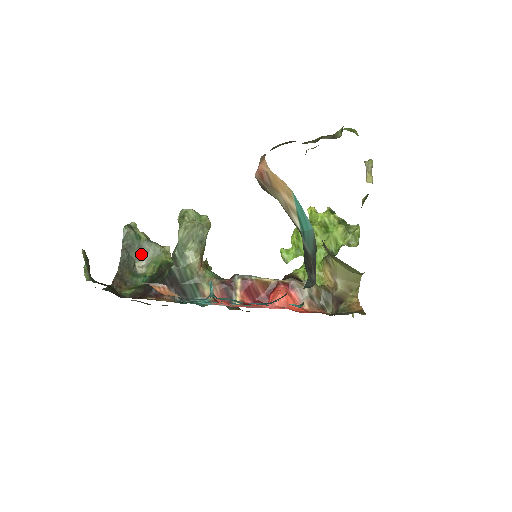
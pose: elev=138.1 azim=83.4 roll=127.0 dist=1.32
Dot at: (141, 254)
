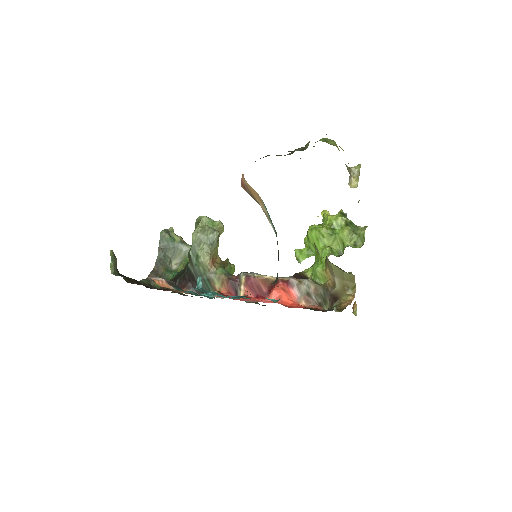
Dot at: (176, 254)
